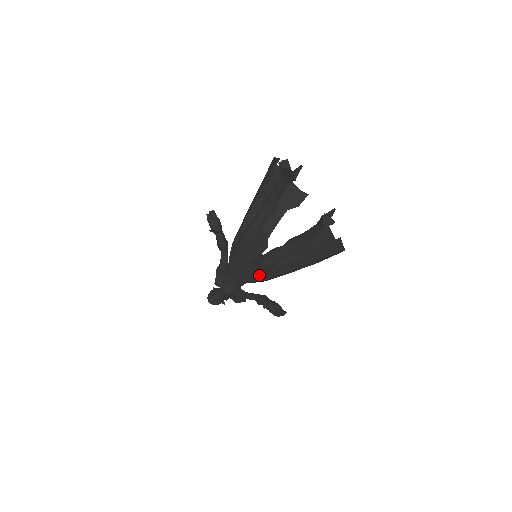
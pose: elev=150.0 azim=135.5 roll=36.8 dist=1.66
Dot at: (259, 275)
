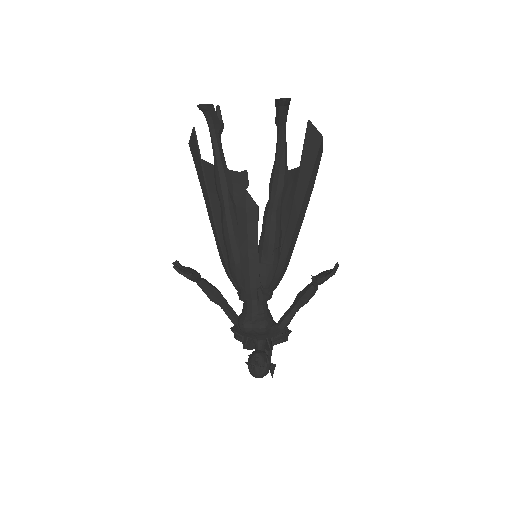
Dot at: (277, 259)
